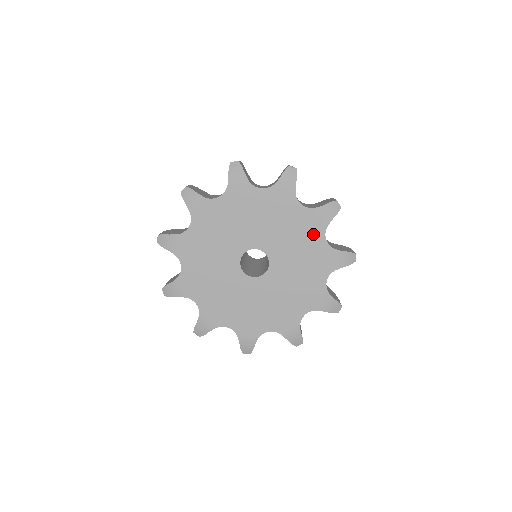
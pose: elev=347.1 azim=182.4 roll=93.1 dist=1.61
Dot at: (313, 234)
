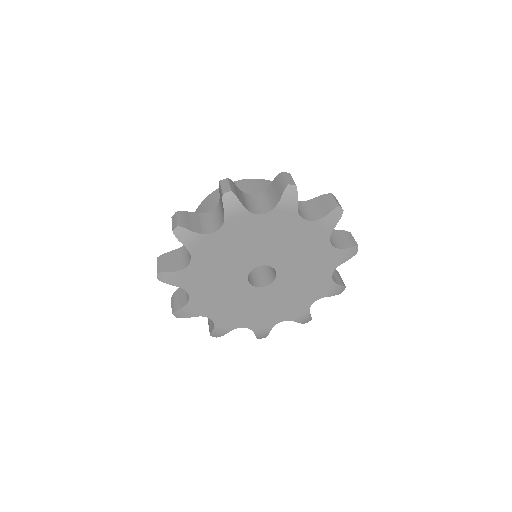
Dot at: (290, 225)
